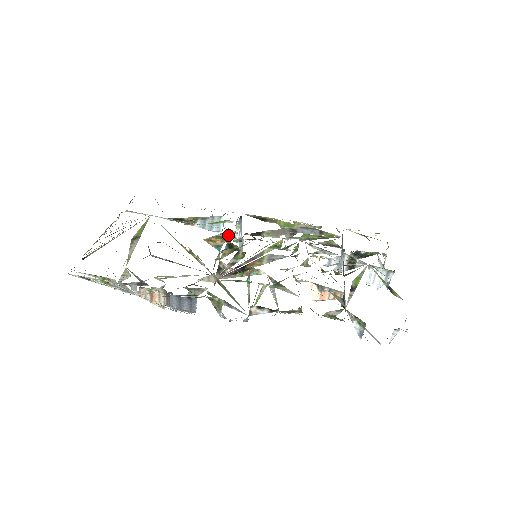
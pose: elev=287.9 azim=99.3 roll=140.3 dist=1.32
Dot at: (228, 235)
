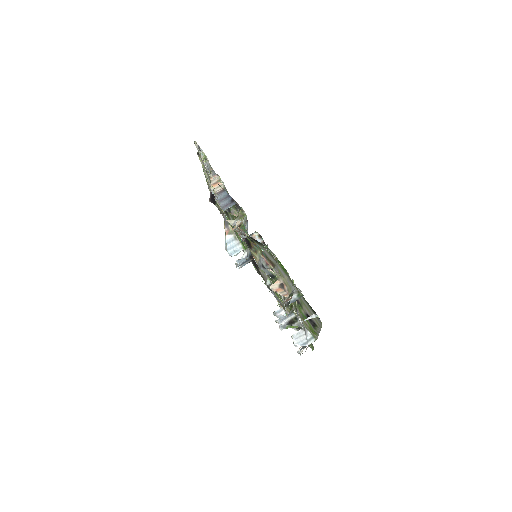
Dot at: occluded
